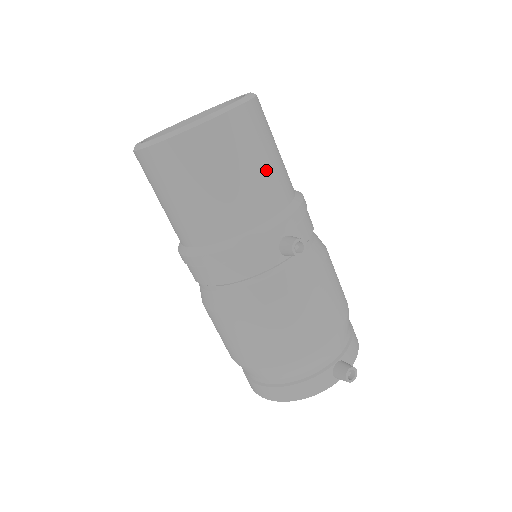
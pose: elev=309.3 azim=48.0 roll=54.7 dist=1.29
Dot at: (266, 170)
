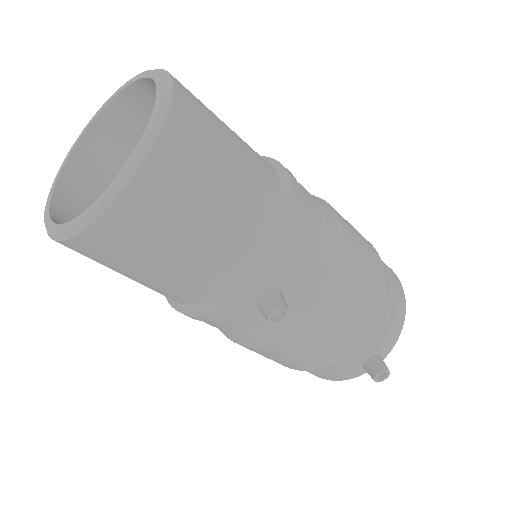
Dot at: (210, 235)
